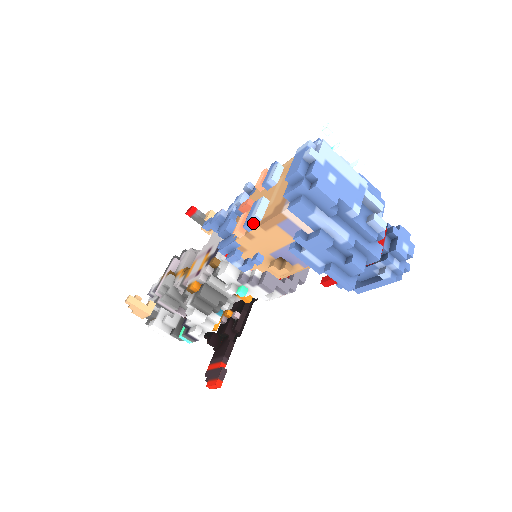
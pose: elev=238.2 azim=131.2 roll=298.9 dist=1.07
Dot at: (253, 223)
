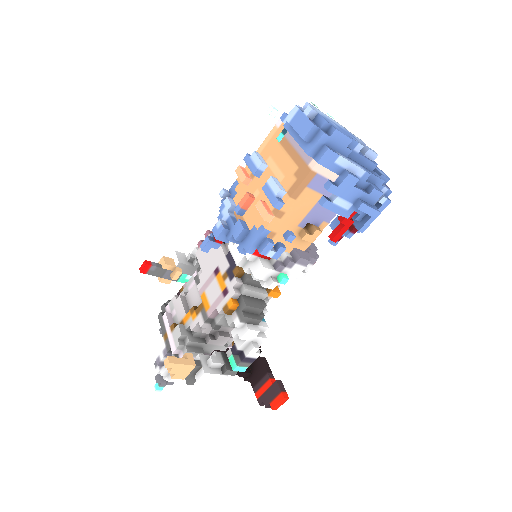
Dot at: (280, 199)
